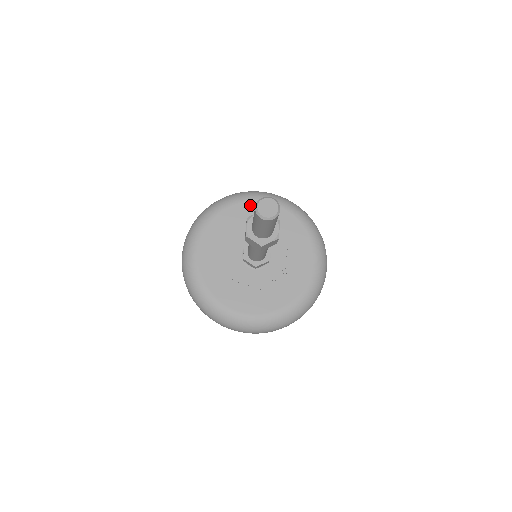
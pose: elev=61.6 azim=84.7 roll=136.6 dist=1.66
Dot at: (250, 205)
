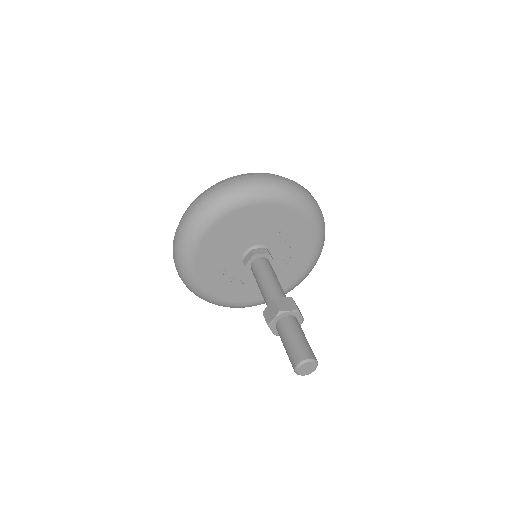
Dot at: (282, 209)
